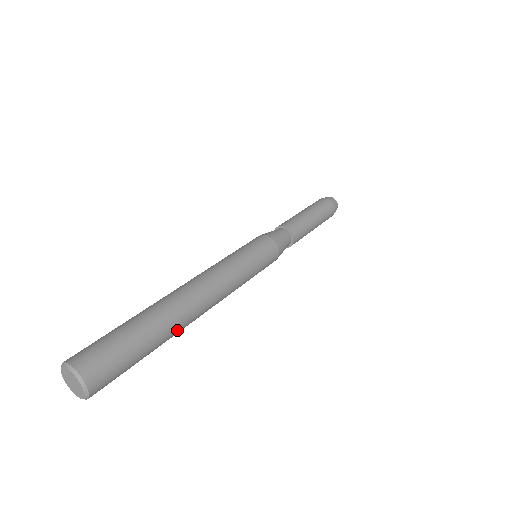
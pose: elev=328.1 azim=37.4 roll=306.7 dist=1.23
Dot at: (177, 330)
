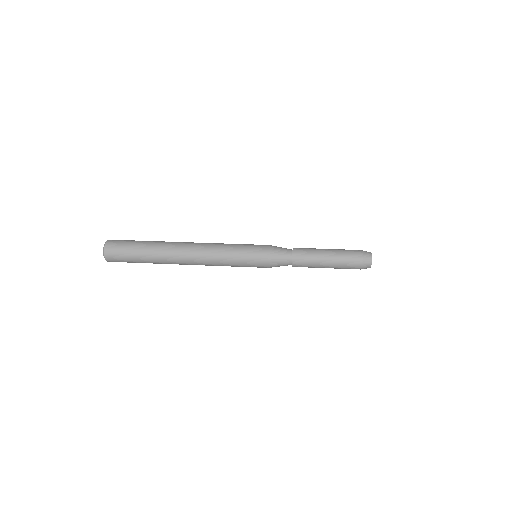
Dot at: (164, 261)
